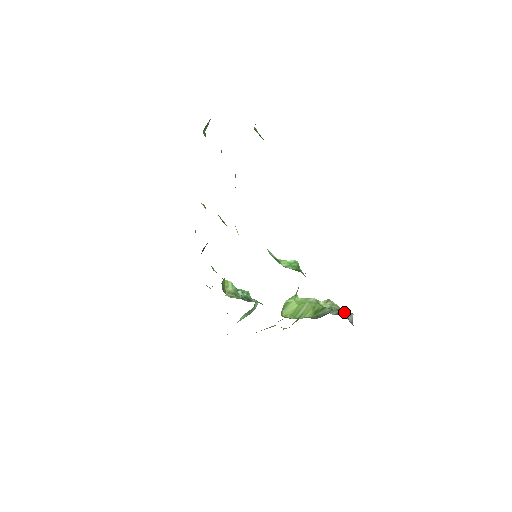
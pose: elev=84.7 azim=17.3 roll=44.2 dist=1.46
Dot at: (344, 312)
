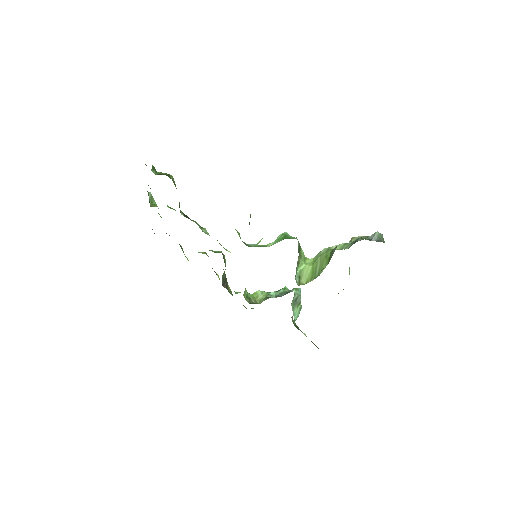
Dot at: (367, 237)
